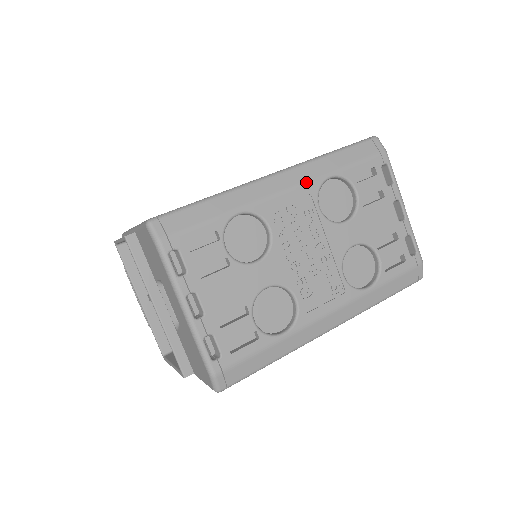
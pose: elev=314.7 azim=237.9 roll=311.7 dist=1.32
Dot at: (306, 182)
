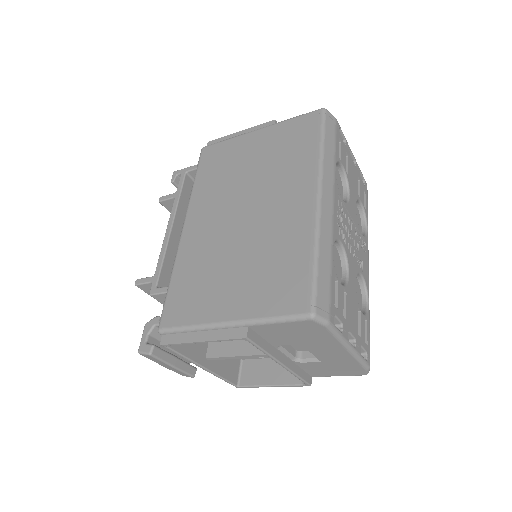
Dot at: (333, 187)
